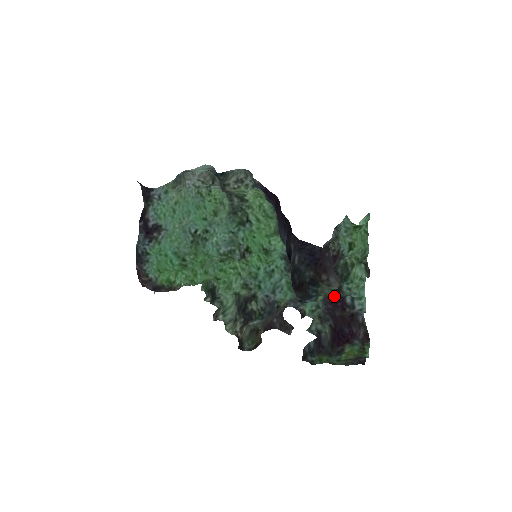
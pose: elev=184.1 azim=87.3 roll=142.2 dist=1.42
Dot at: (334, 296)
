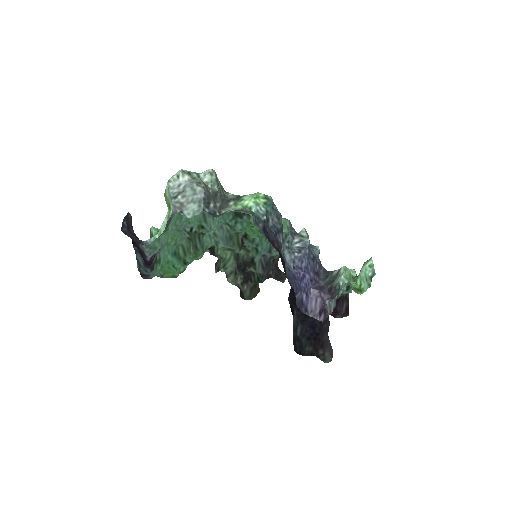
Dot at: occluded
